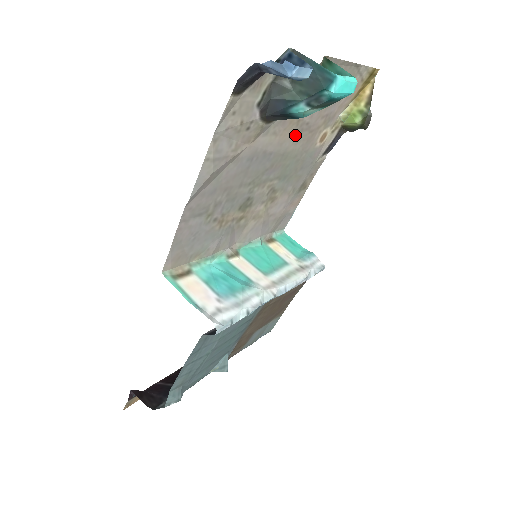
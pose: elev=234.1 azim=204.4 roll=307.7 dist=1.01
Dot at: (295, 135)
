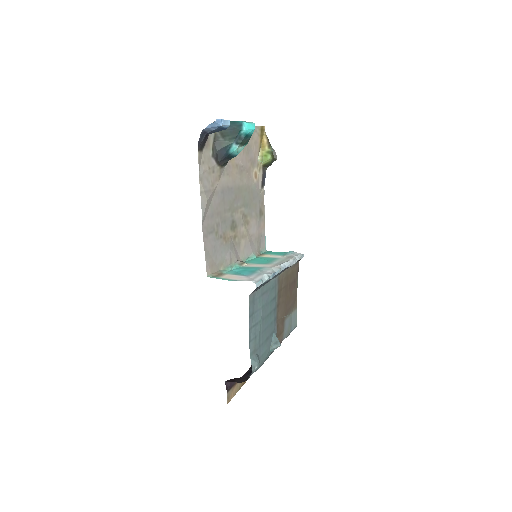
Dot at: (239, 175)
